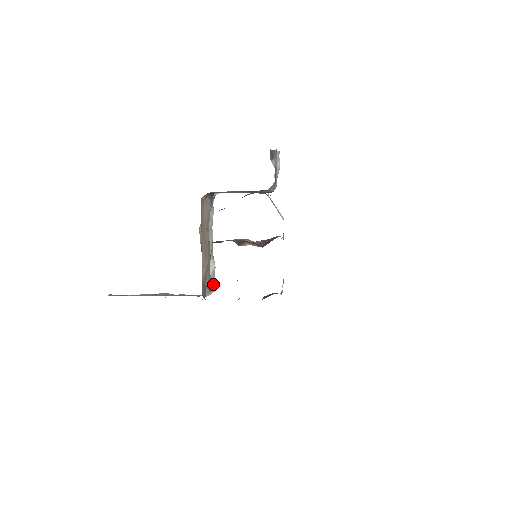
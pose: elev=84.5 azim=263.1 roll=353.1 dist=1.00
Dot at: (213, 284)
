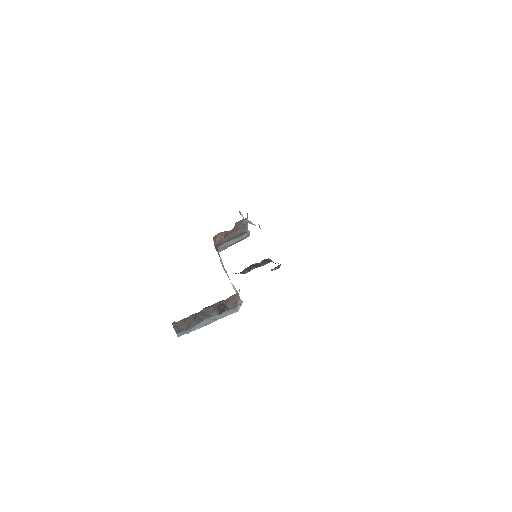
Dot at: occluded
